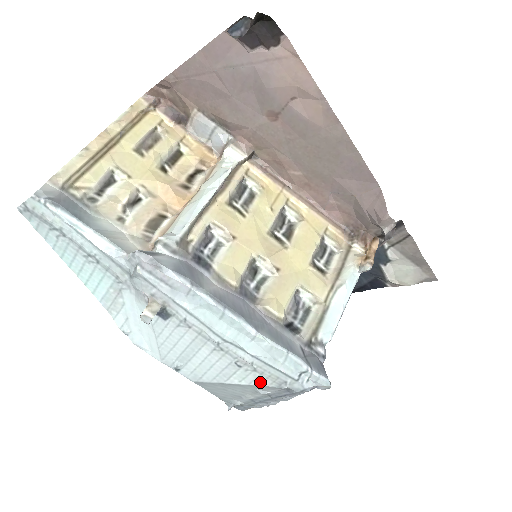
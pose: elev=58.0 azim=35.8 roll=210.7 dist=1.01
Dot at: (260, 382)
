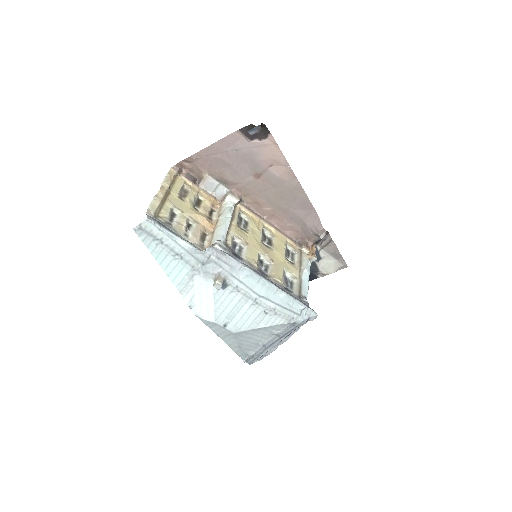
Dot at: (278, 322)
